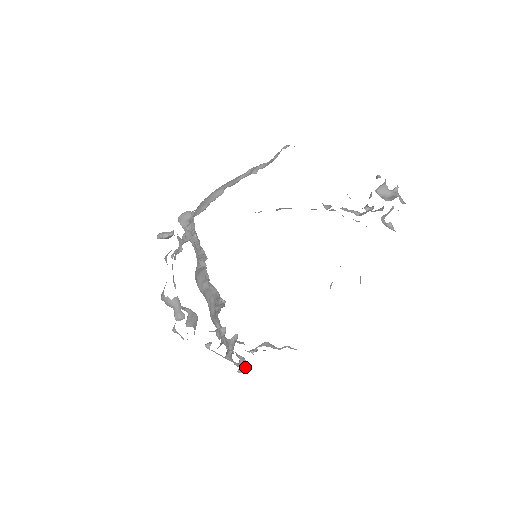
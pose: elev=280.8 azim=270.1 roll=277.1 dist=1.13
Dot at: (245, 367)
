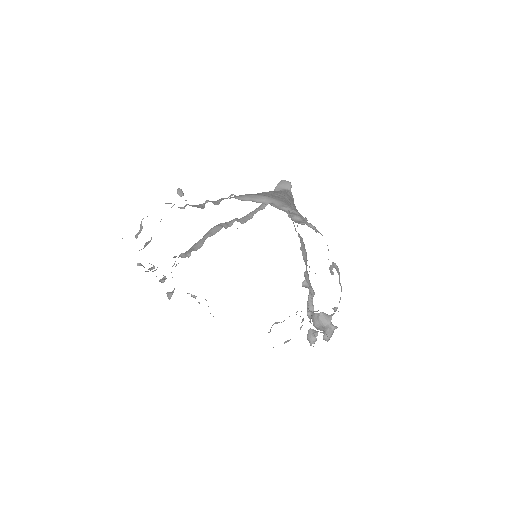
Dot at: (170, 296)
